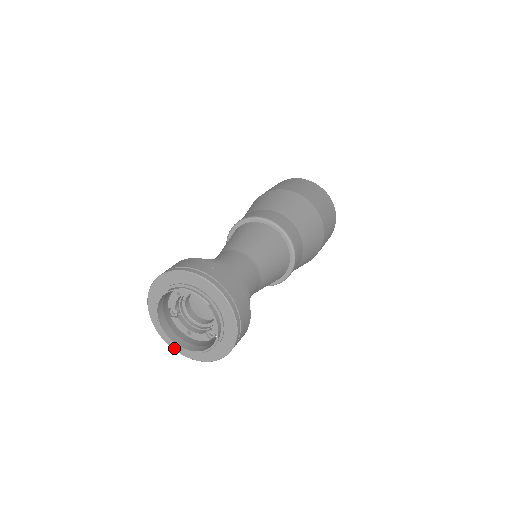
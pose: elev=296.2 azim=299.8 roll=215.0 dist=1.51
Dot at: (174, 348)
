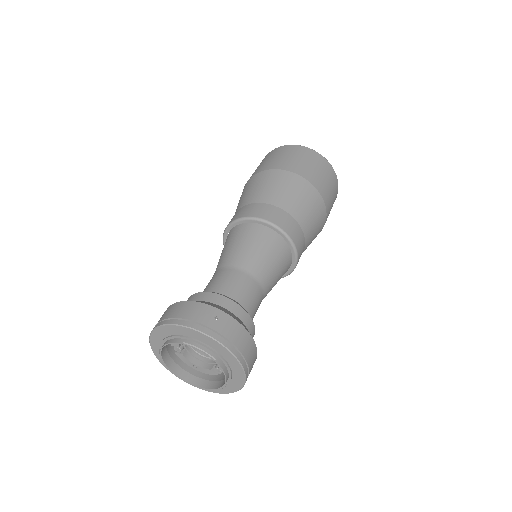
Dot at: occluded
